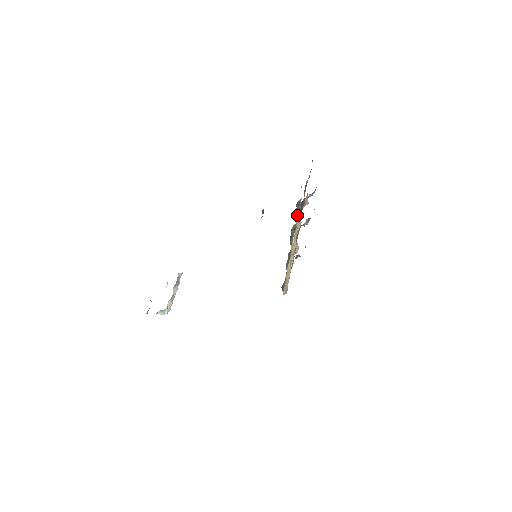
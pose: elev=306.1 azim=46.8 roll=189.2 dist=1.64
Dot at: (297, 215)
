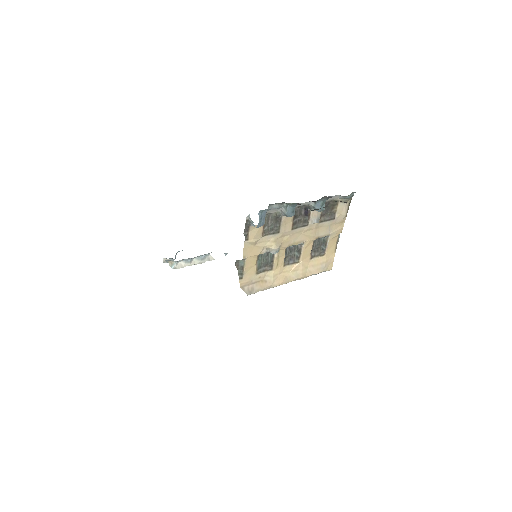
Dot at: (320, 257)
